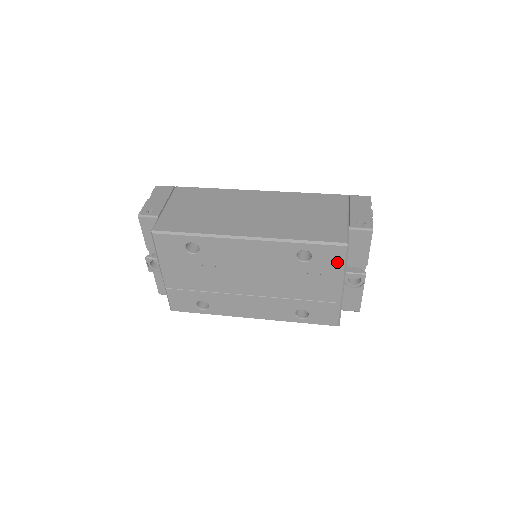
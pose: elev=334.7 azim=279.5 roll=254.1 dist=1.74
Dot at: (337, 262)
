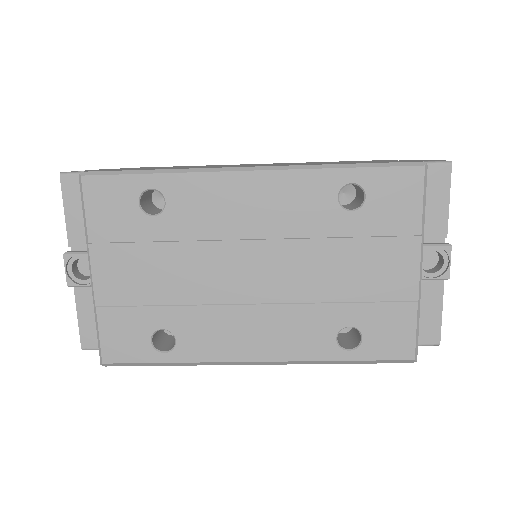
Dot at: (409, 204)
